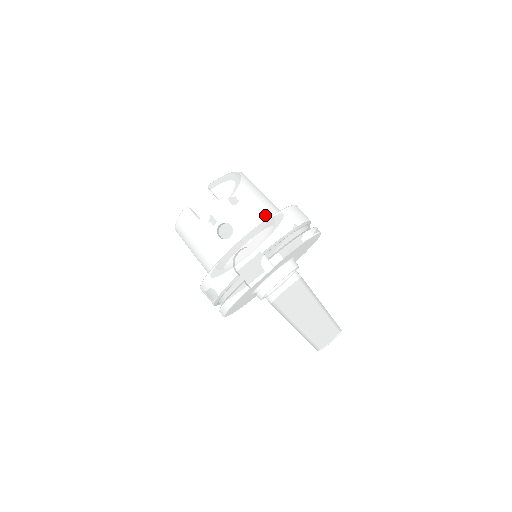
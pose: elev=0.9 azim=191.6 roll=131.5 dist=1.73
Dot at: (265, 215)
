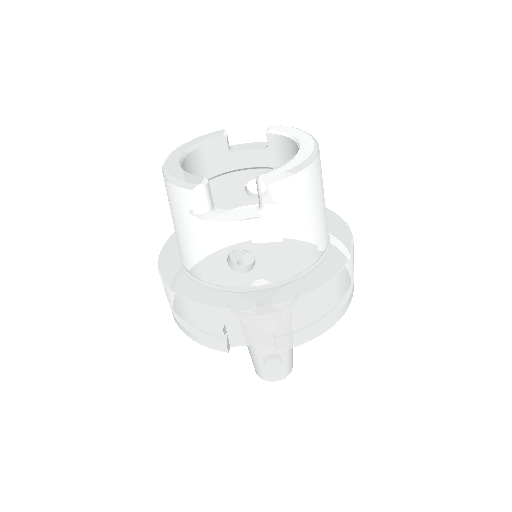
Dot at: (309, 259)
